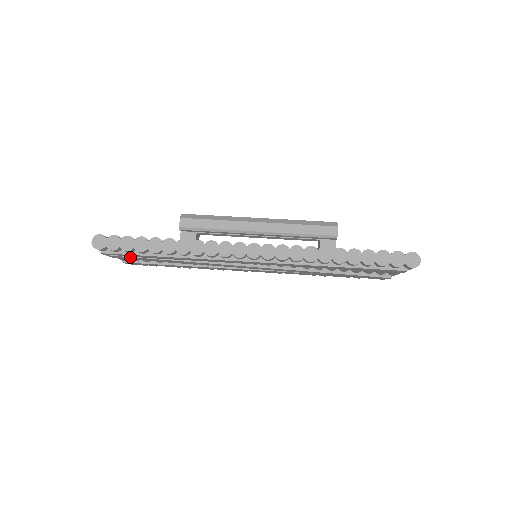
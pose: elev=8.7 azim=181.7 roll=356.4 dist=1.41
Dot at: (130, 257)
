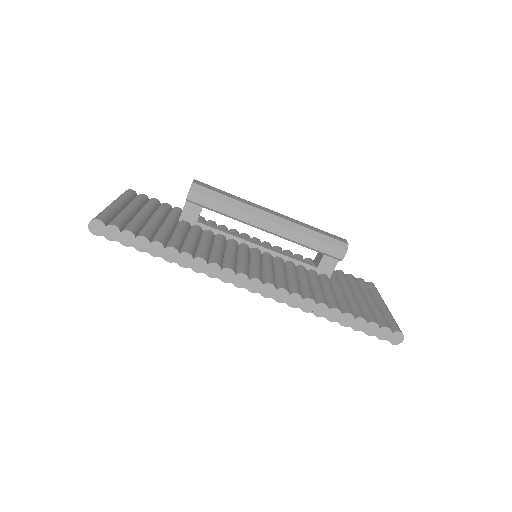
Dot at: occluded
